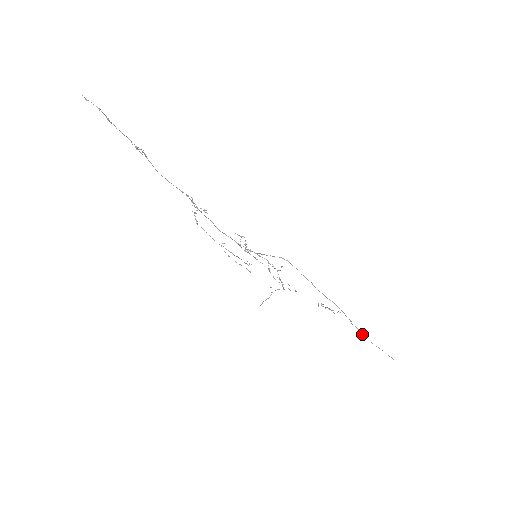
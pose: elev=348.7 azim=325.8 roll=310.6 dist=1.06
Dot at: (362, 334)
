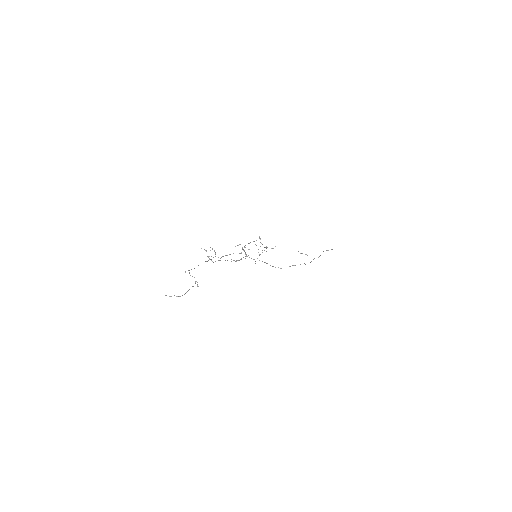
Dot at: occluded
